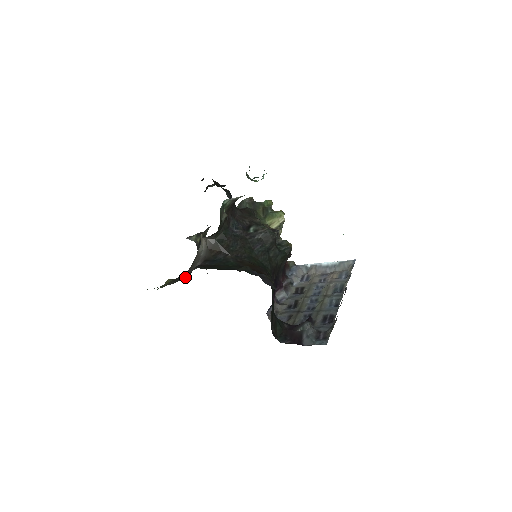
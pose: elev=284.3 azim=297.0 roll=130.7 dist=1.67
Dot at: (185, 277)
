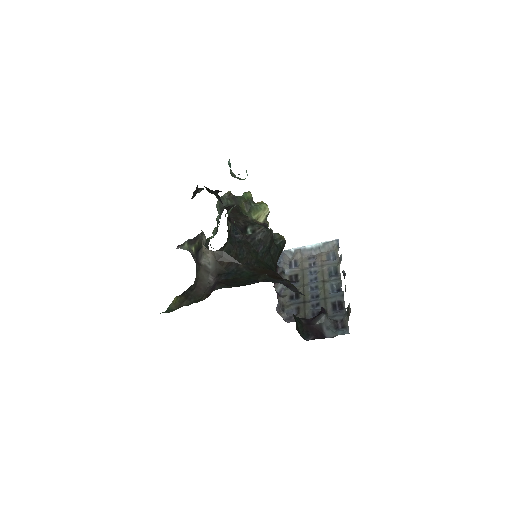
Dot at: (206, 297)
